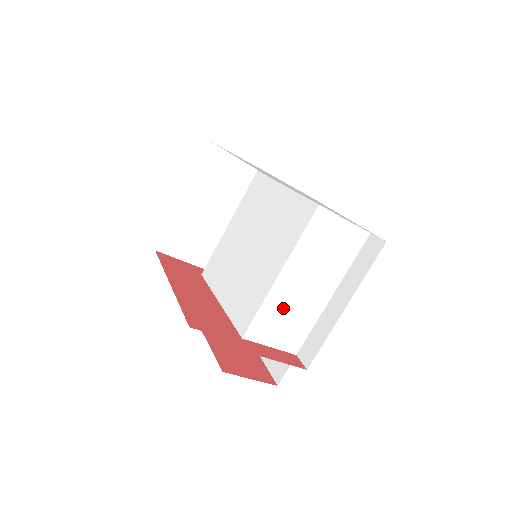
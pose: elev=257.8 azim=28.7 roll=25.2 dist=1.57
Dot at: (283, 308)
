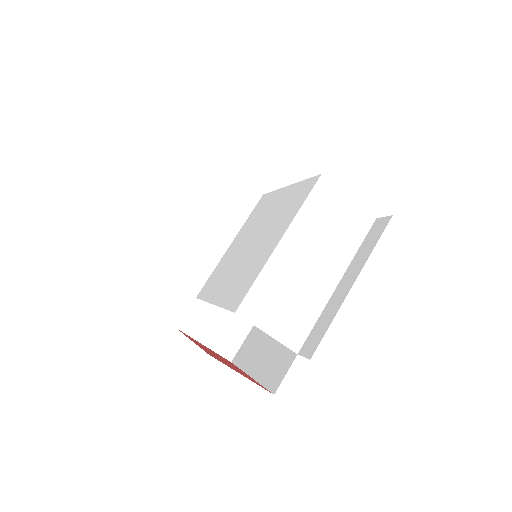
Dot at: (283, 285)
